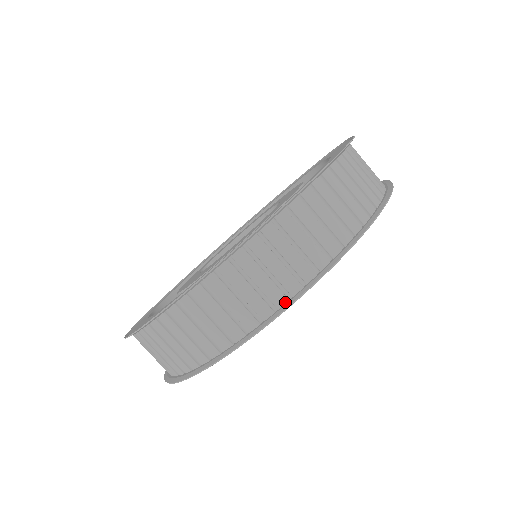
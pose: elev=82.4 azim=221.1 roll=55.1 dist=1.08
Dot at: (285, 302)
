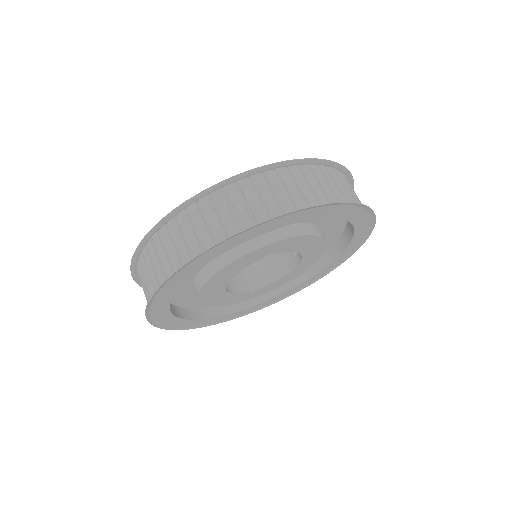
Dot at: (180, 269)
